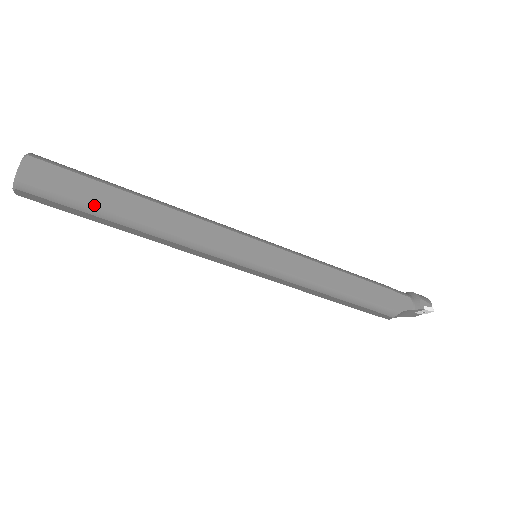
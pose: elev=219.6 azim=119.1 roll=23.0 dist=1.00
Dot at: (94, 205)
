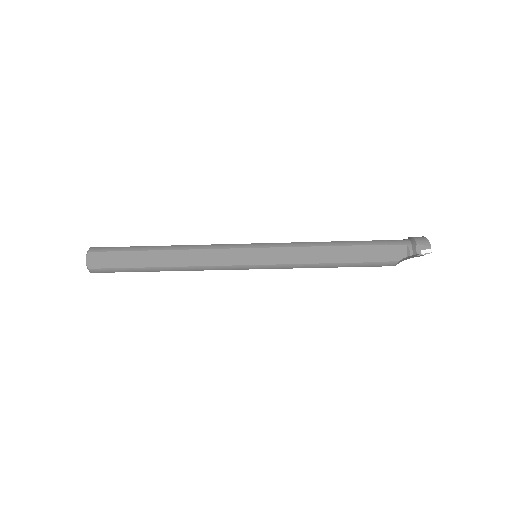
Dot at: (133, 267)
